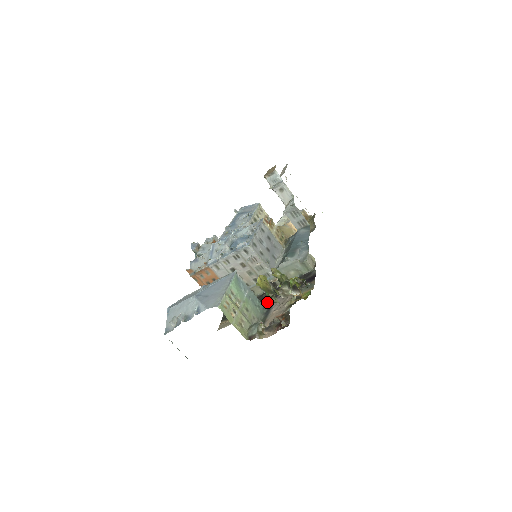
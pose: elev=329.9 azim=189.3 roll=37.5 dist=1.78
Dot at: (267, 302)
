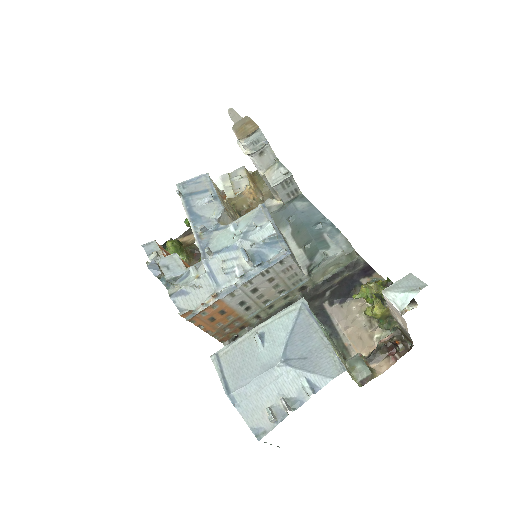
Dot at: occluded
